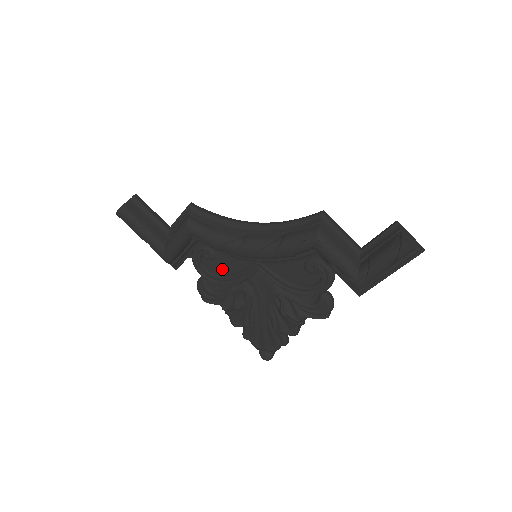
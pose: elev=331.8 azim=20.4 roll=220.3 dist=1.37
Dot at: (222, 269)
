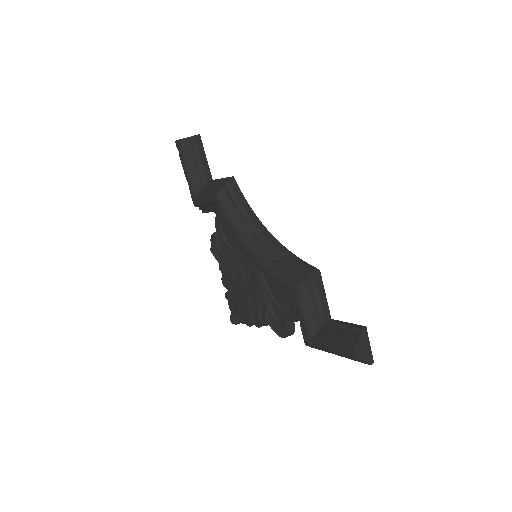
Dot at: (232, 241)
